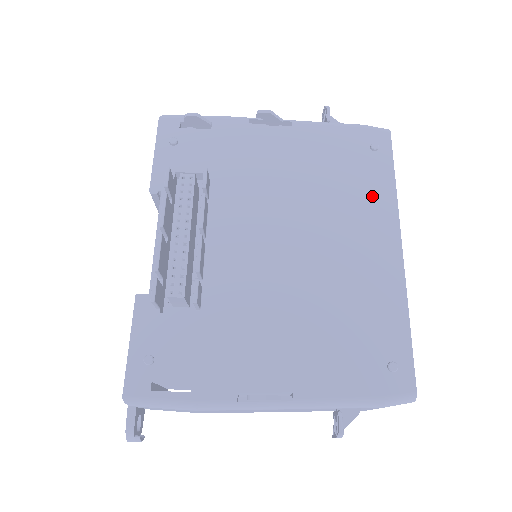
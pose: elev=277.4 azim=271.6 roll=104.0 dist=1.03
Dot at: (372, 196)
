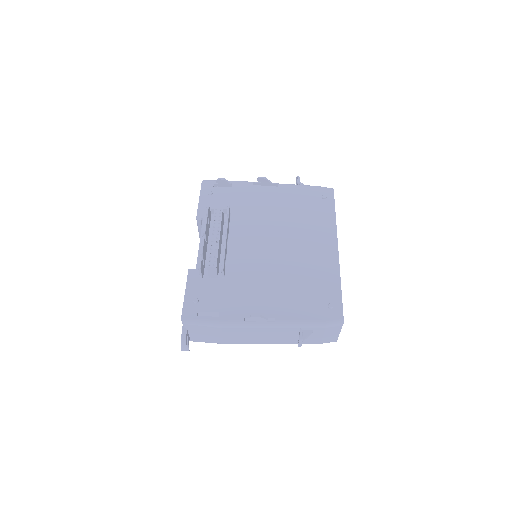
Dot at: (322, 222)
